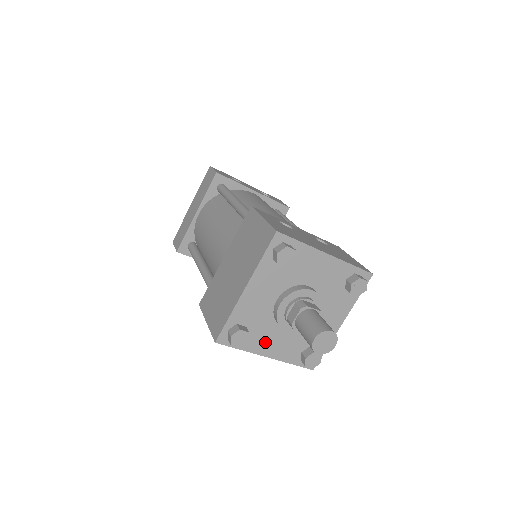
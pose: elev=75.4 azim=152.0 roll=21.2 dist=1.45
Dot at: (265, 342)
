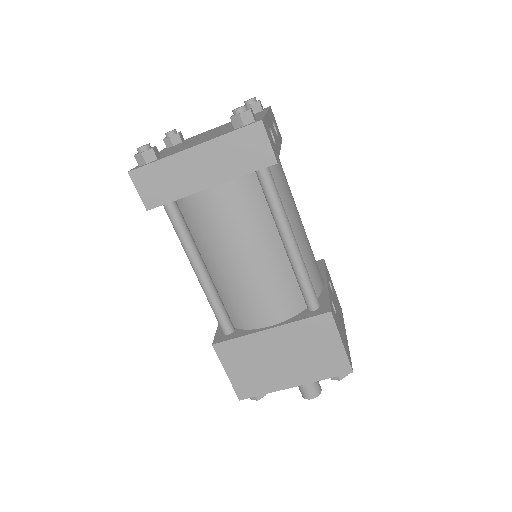
Dot at: occluded
